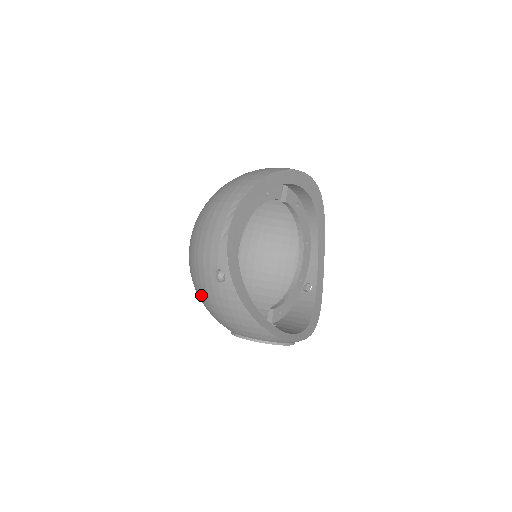
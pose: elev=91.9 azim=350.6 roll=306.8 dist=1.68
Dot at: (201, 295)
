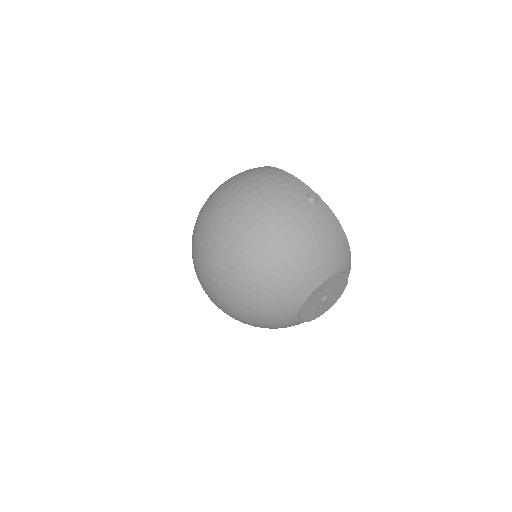
Dot at: (294, 236)
